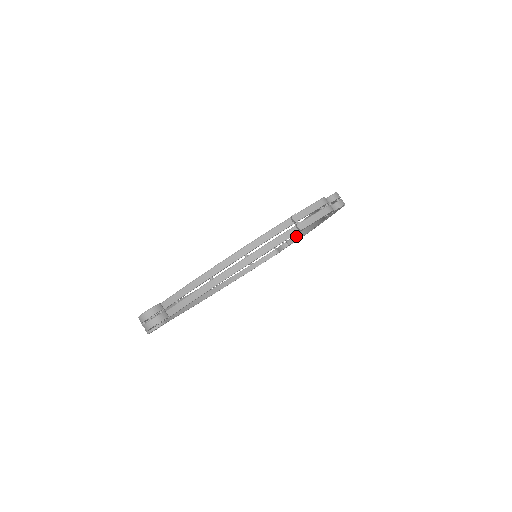
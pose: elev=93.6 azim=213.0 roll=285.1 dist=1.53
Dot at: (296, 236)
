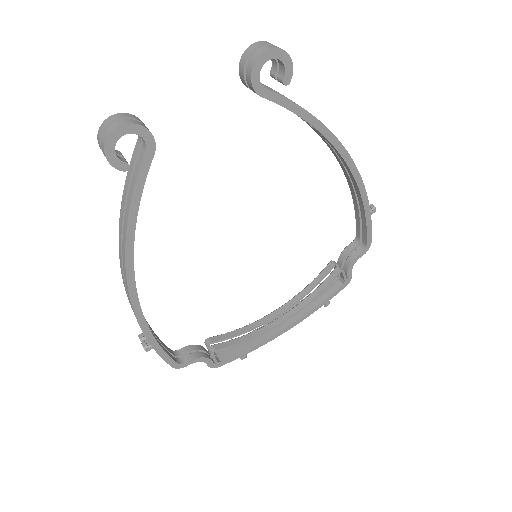
Dot at: (232, 340)
